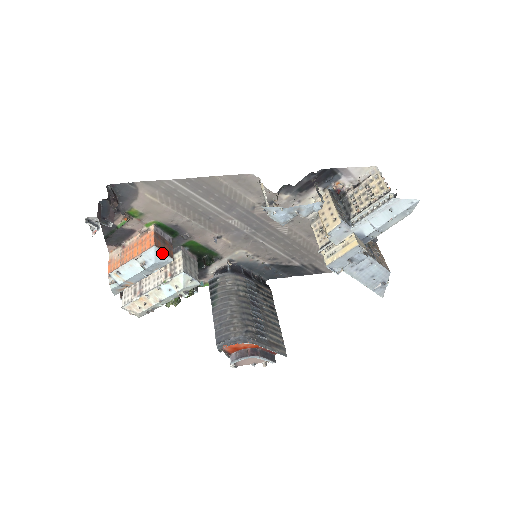
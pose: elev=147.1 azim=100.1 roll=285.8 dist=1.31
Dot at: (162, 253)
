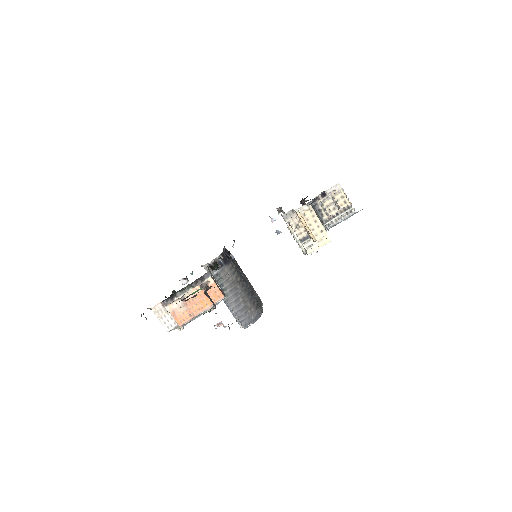
Dot at: occluded
